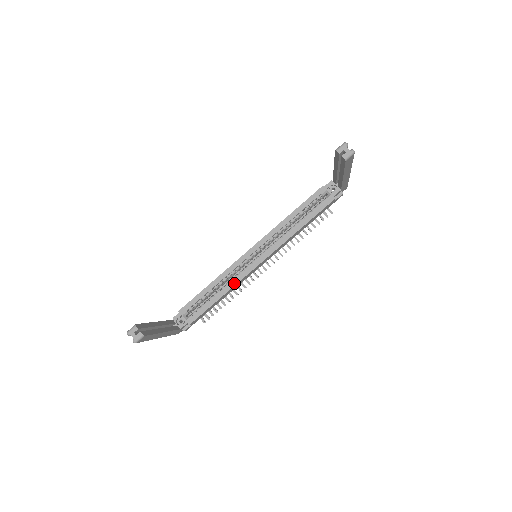
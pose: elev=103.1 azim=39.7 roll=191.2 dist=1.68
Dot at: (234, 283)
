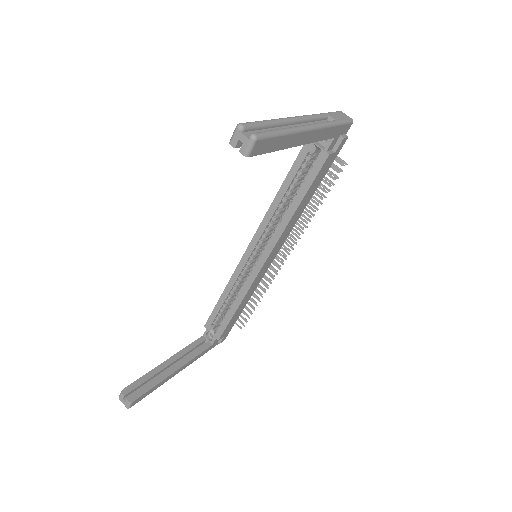
Dot at: (244, 292)
